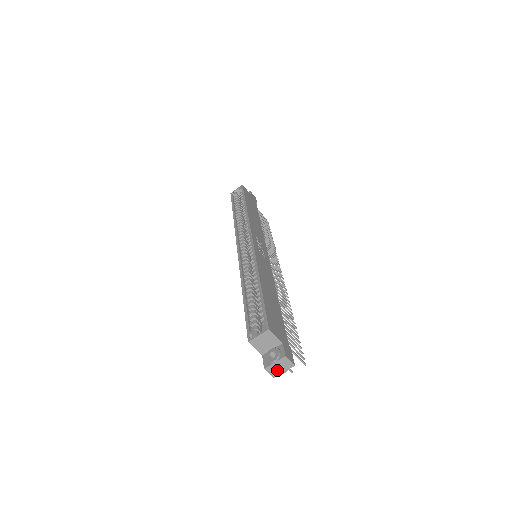
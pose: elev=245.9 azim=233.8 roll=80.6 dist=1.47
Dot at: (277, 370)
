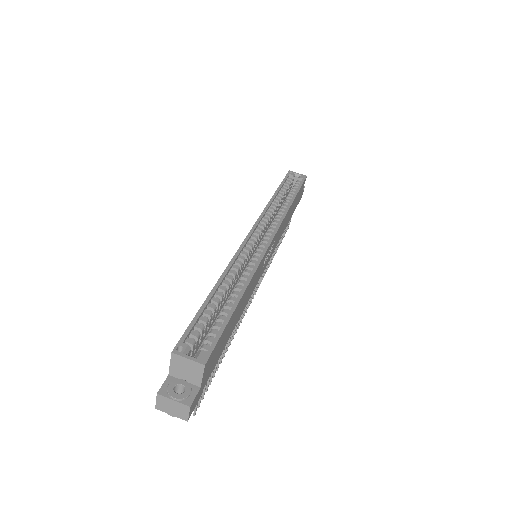
Dot at: (167, 407)
